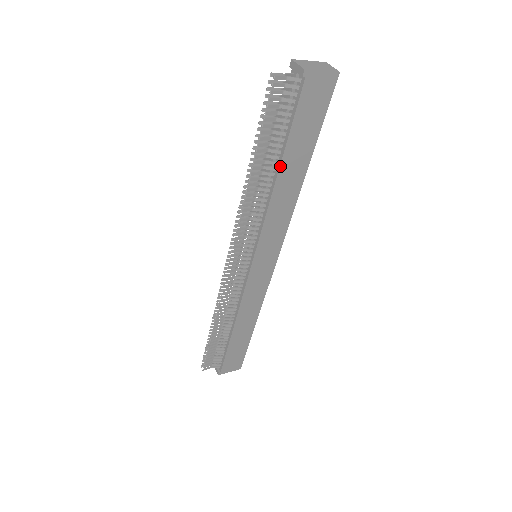
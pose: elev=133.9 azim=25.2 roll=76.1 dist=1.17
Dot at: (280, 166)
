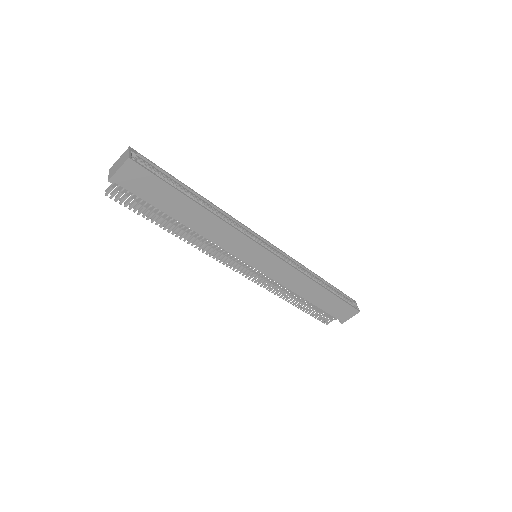
Dot at: (178, 221)
